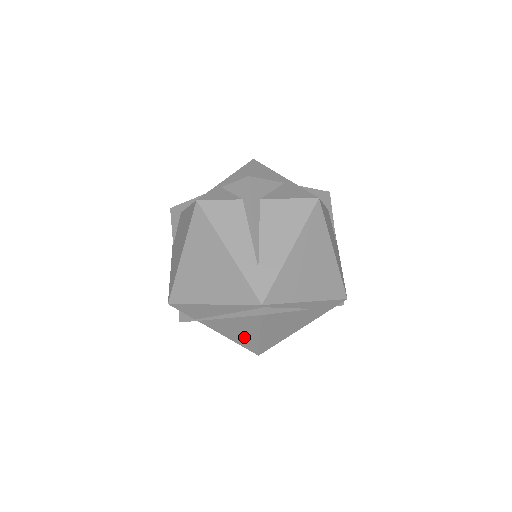
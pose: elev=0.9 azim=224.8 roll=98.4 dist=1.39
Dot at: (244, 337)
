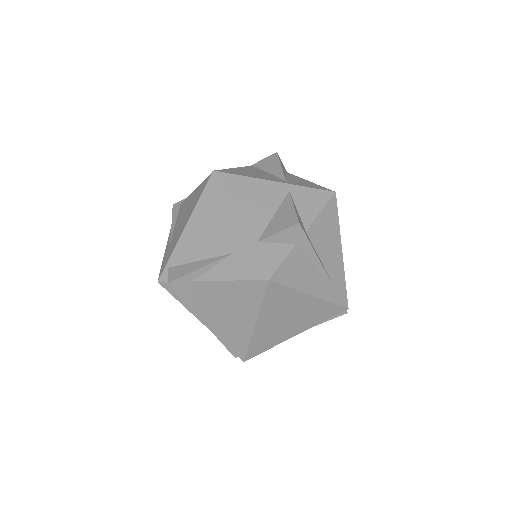
Dot at: occluded
